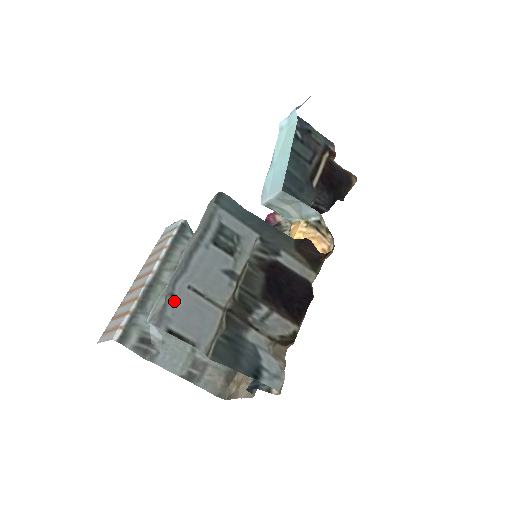
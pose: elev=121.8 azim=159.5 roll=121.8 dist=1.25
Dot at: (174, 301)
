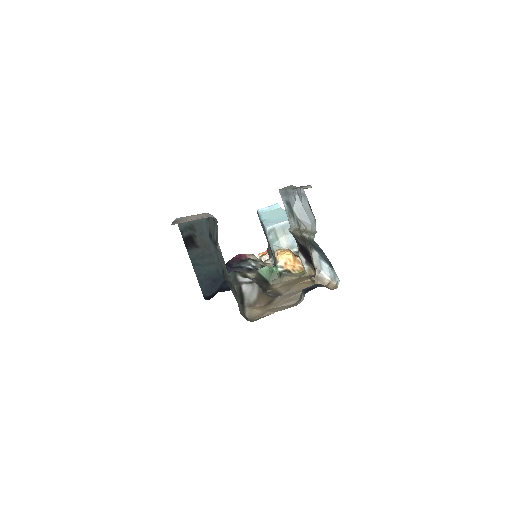
Dot at: (300, 198)
